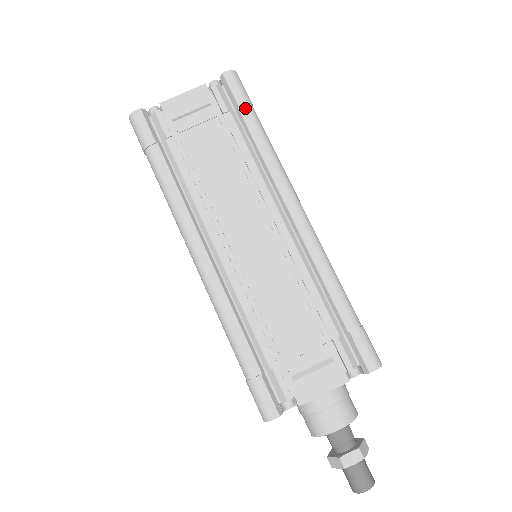
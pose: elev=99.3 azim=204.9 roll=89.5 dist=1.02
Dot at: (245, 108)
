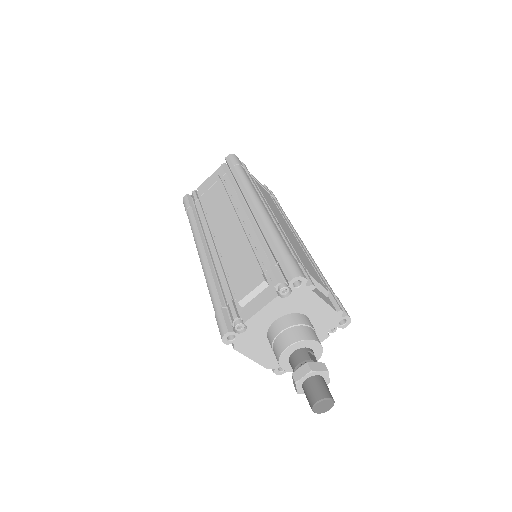
Dot at: (234, 167)
